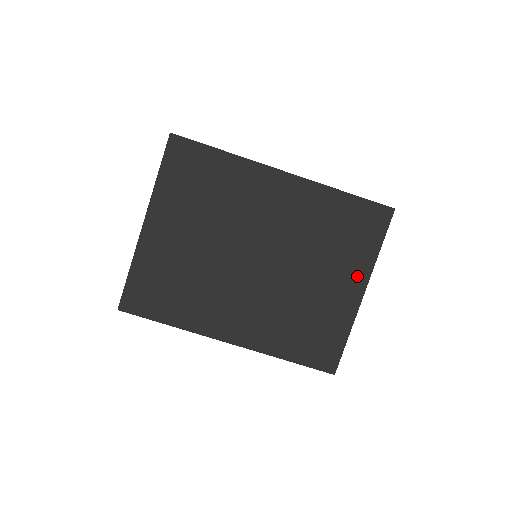
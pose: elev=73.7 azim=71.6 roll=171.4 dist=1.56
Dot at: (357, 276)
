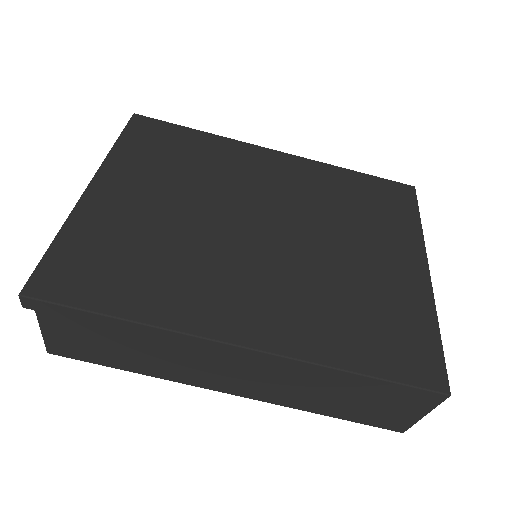
Dot at: (408, 249)
